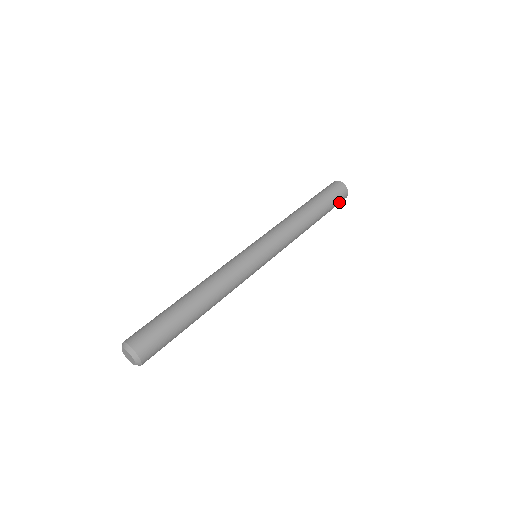
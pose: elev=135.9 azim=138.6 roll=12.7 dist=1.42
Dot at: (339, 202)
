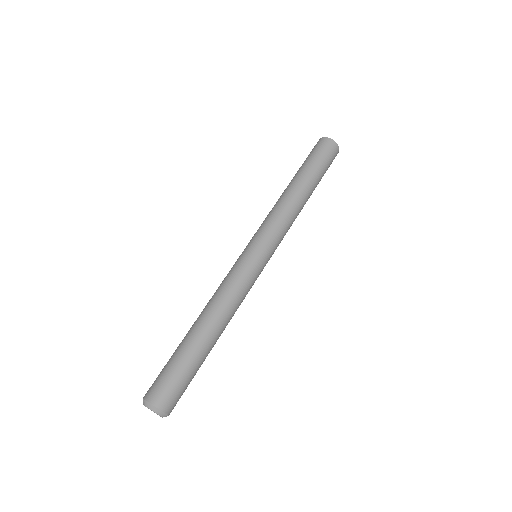
Dot at: (331, 158)
